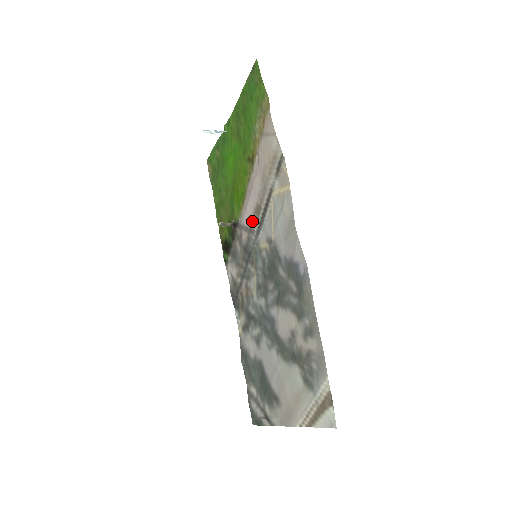
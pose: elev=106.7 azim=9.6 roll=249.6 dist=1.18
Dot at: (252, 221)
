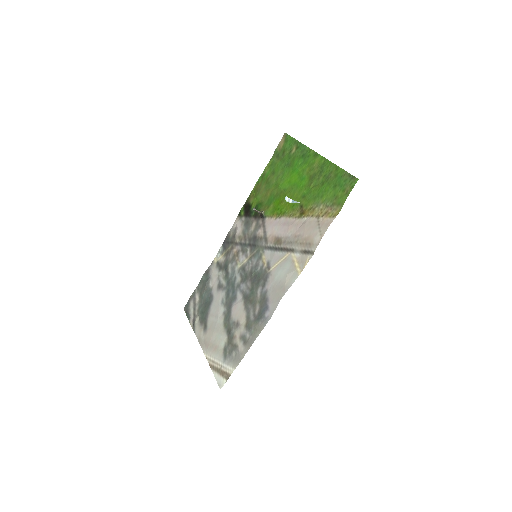
Dot at: (271, 238)
